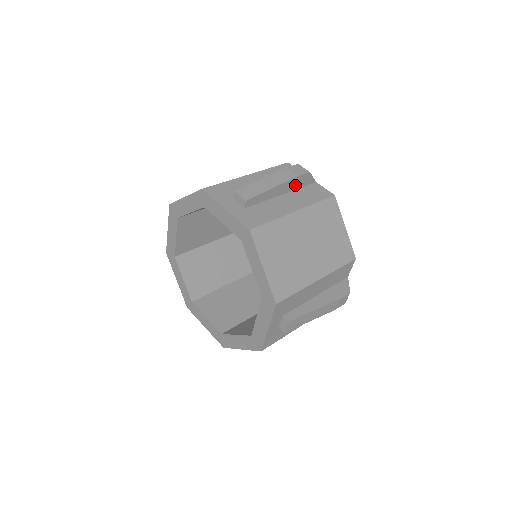
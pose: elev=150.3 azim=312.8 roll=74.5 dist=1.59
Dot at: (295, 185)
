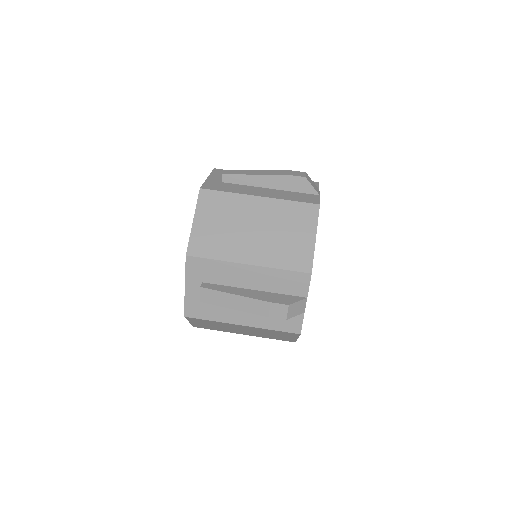
Dot at: occluded
